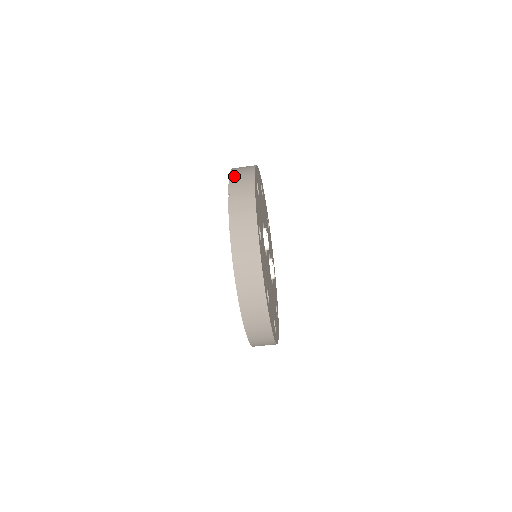
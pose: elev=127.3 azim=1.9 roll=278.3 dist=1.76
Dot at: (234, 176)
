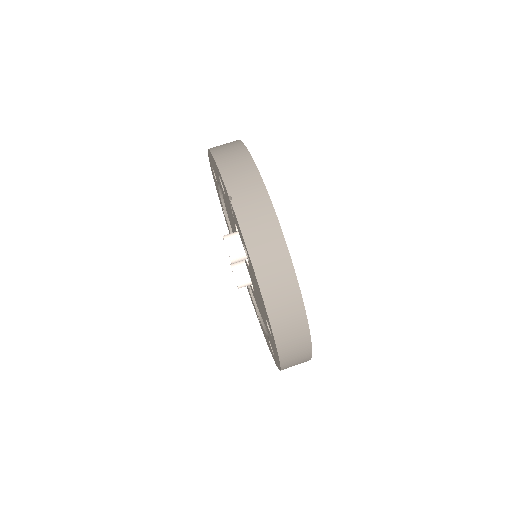
Dot at: (225, 166)
